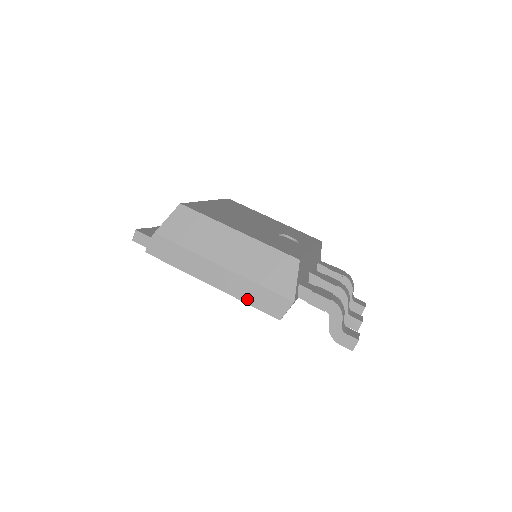
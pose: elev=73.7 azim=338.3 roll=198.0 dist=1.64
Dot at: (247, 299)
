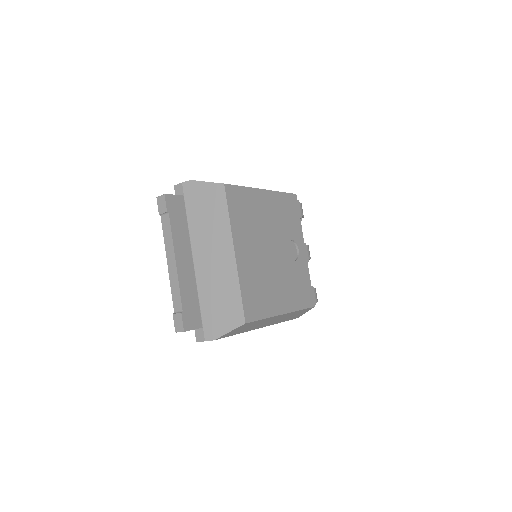
Dot at: occluded
